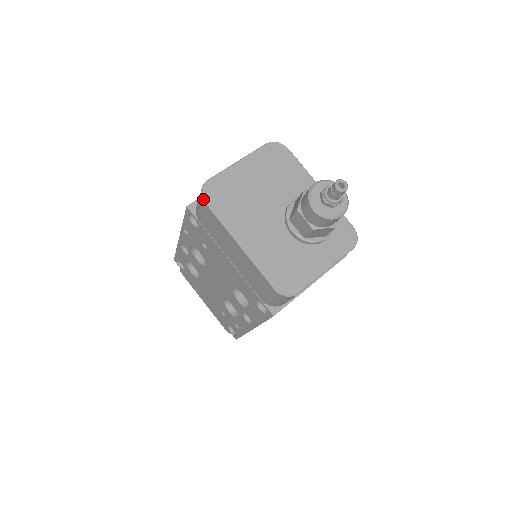
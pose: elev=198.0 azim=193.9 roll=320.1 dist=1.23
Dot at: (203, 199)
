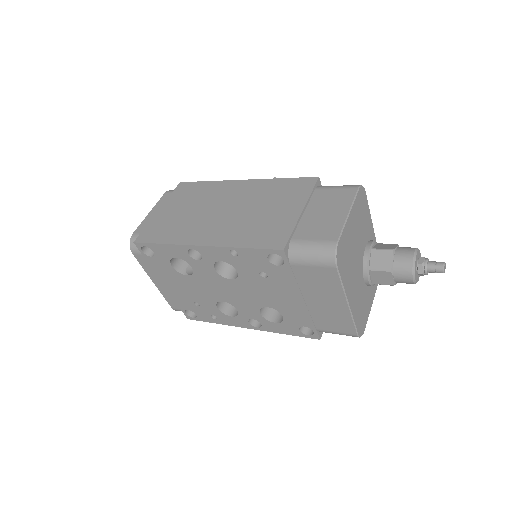
Dot at: (336, 264)
